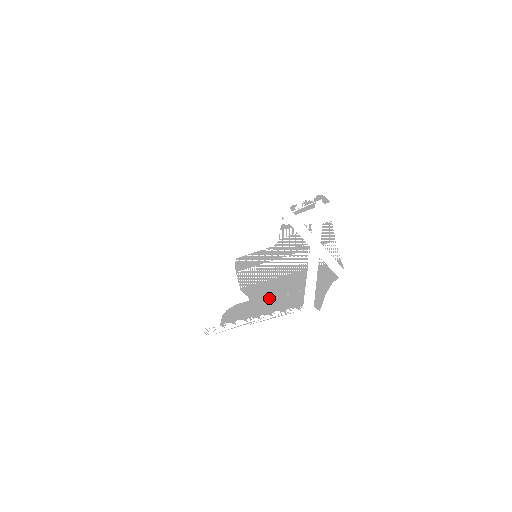
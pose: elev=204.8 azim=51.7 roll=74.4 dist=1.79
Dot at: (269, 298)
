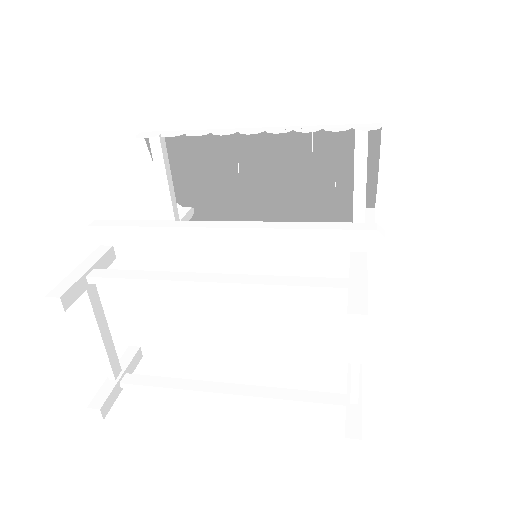
Dot at: occluded
